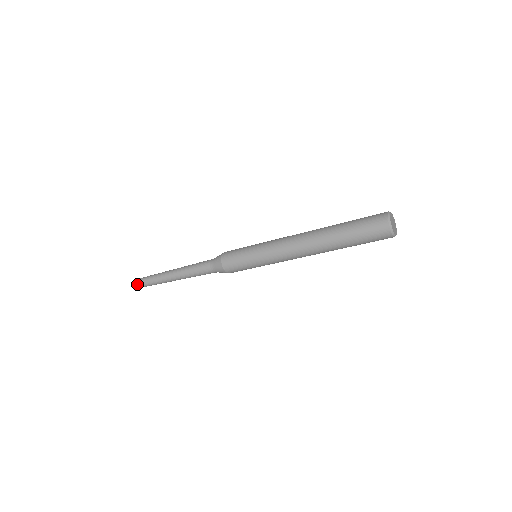
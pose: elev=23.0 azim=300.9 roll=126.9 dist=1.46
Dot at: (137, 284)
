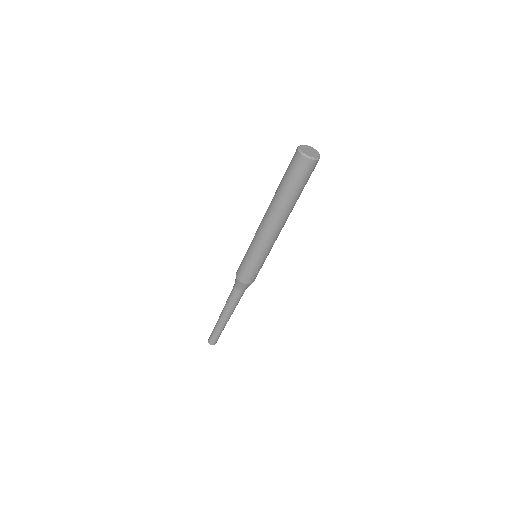
Dot at: (210, 337)
